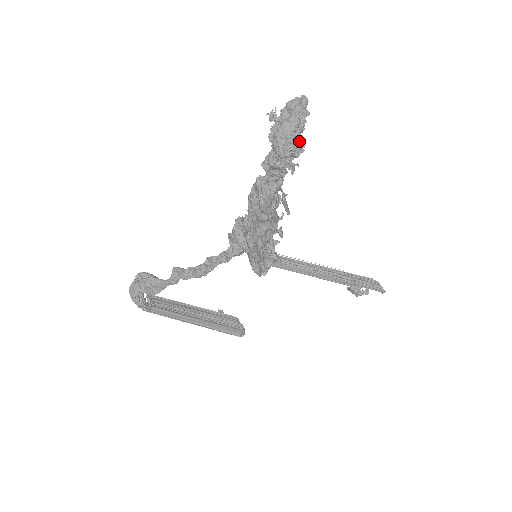
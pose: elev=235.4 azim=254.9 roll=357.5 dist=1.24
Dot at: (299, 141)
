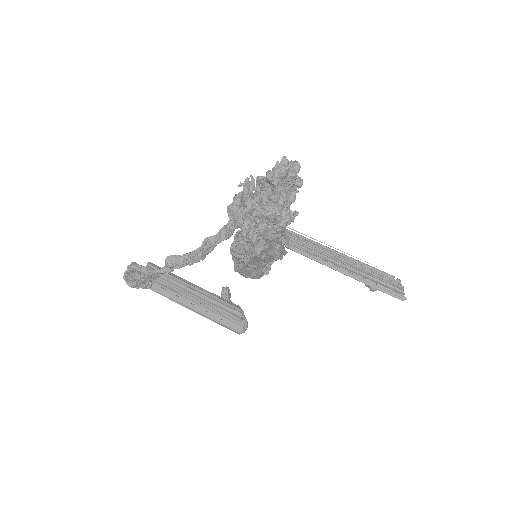
Dot at: (289, 212)
